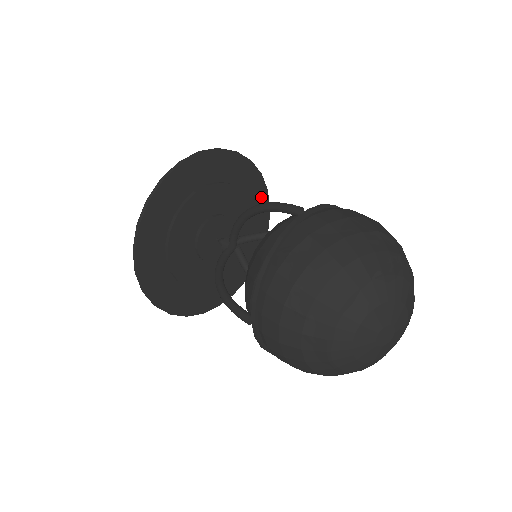
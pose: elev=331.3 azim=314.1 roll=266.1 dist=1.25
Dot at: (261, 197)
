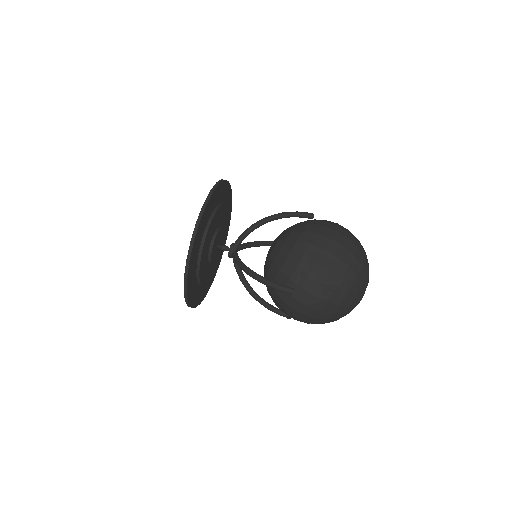
Dot at: (218, 191)
